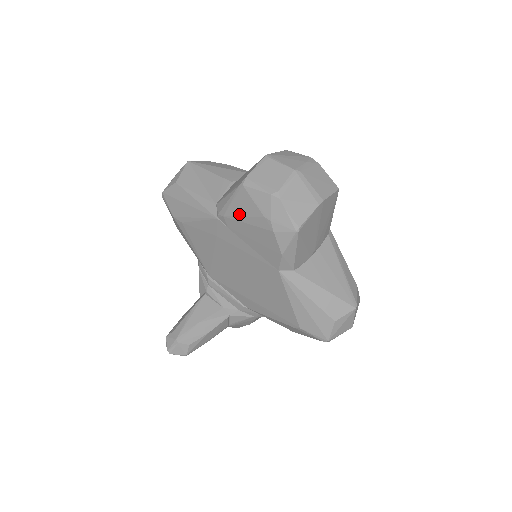
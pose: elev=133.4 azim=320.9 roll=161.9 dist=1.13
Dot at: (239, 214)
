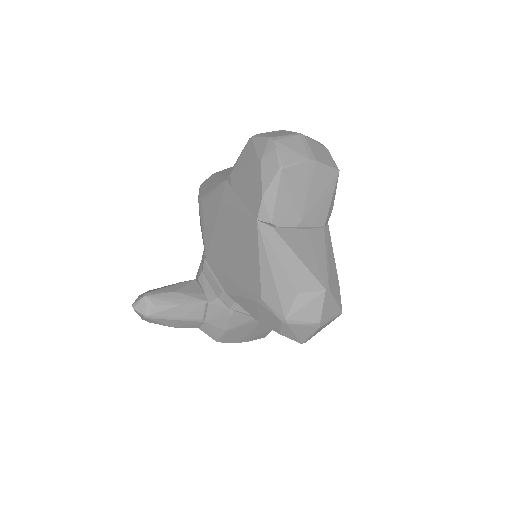
Dot at: (241, 165)
